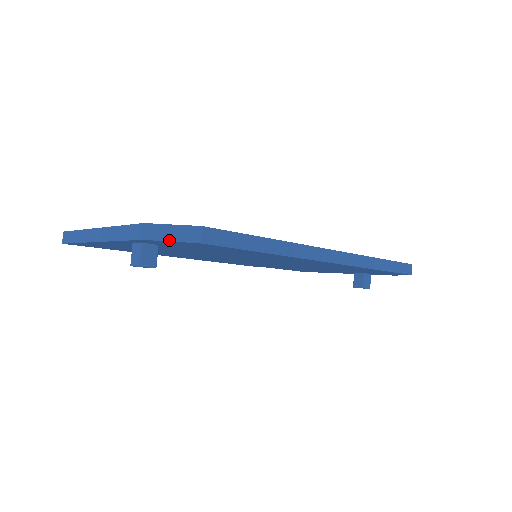
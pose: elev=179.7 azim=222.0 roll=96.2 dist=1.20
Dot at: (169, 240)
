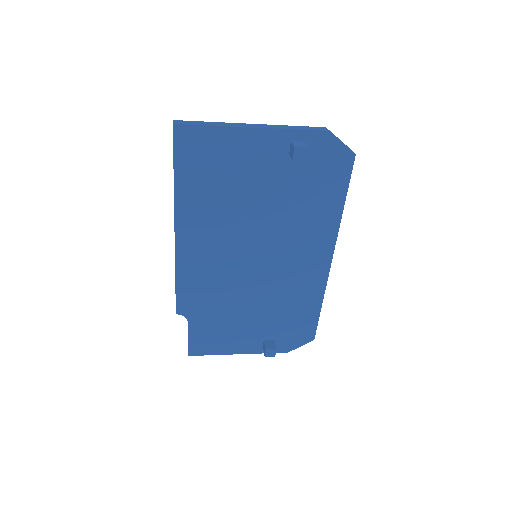
Dot at: (342, 142)
